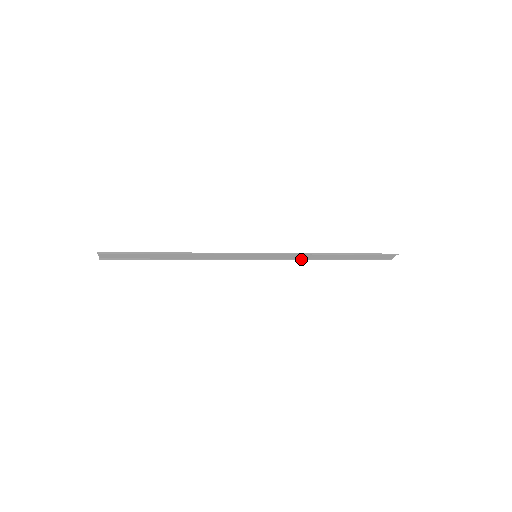
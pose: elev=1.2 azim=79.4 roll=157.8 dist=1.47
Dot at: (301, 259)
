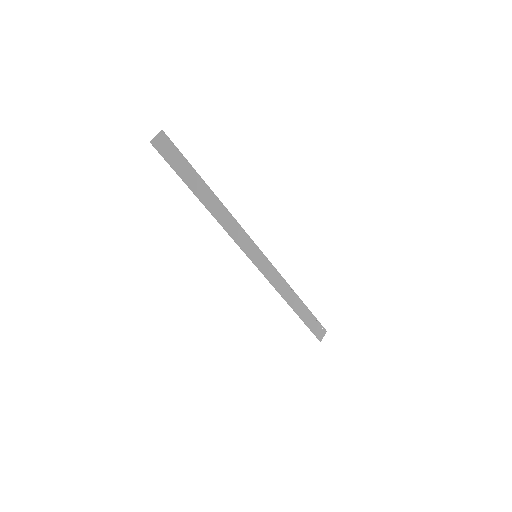
Dot at: (277, 291)
